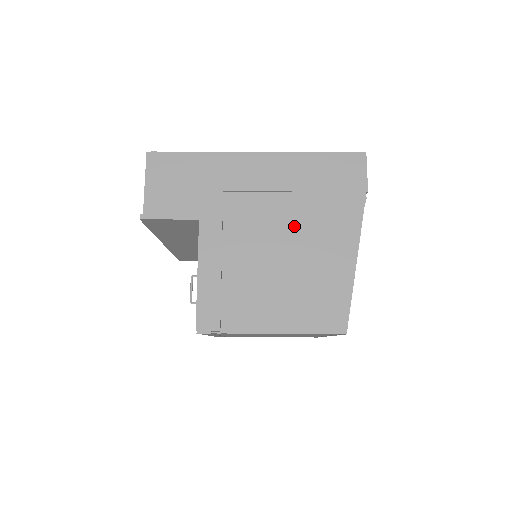
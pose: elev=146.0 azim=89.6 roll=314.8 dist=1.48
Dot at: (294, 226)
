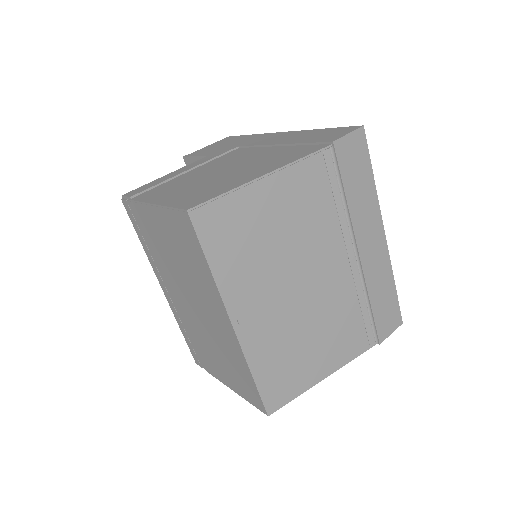
Dot at: (252, 159)
